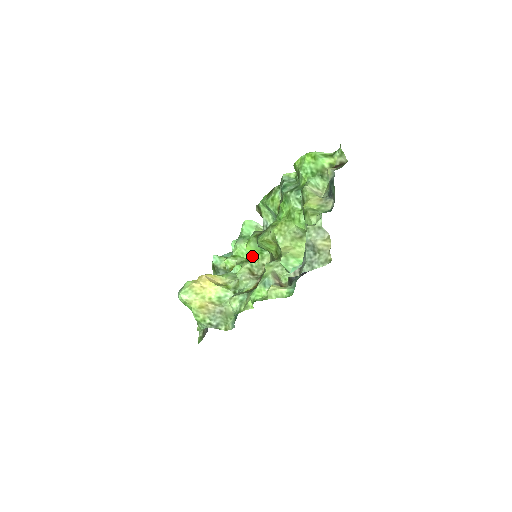
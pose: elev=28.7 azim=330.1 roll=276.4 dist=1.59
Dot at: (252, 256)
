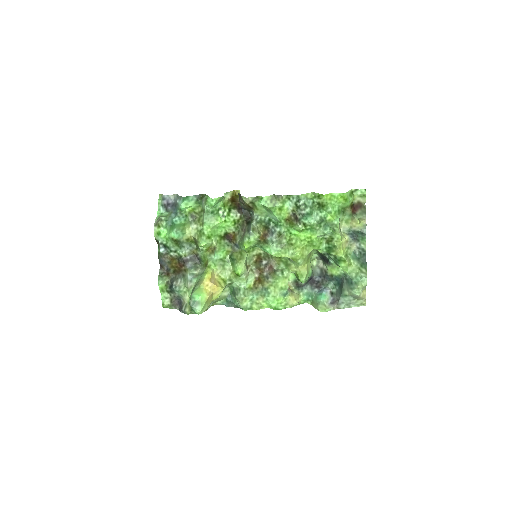
Dot at: (246, 251)
